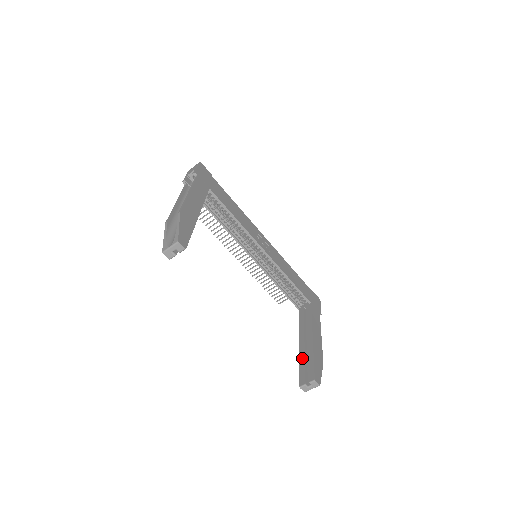
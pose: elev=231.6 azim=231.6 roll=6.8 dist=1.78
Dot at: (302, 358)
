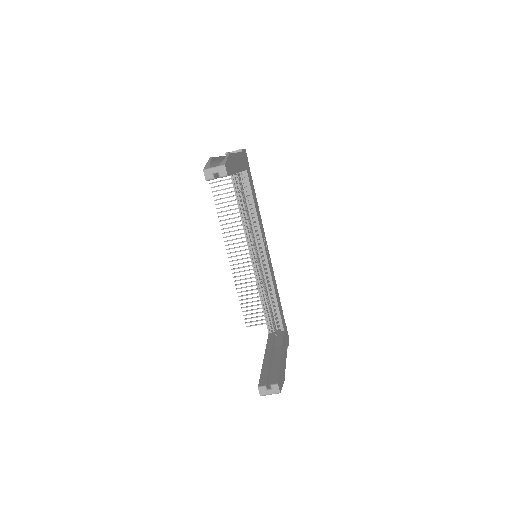
Dot at: (266, 366)
